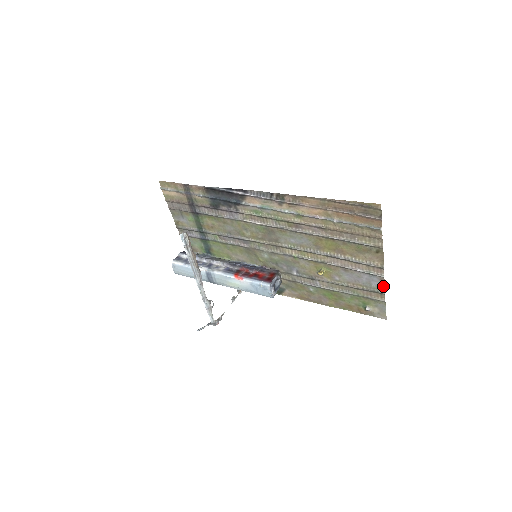
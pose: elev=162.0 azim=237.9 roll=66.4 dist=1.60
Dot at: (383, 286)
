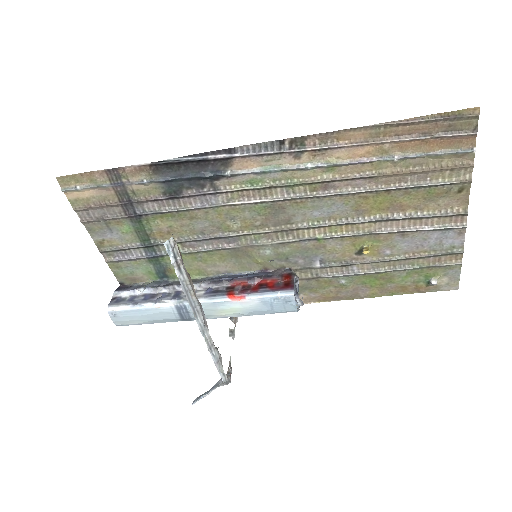
Dot at: (462, 242)
